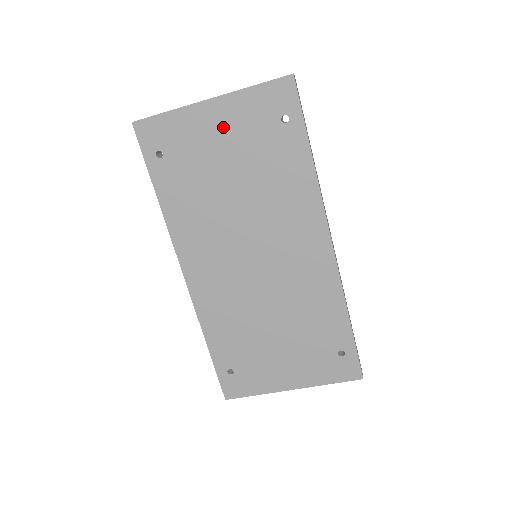
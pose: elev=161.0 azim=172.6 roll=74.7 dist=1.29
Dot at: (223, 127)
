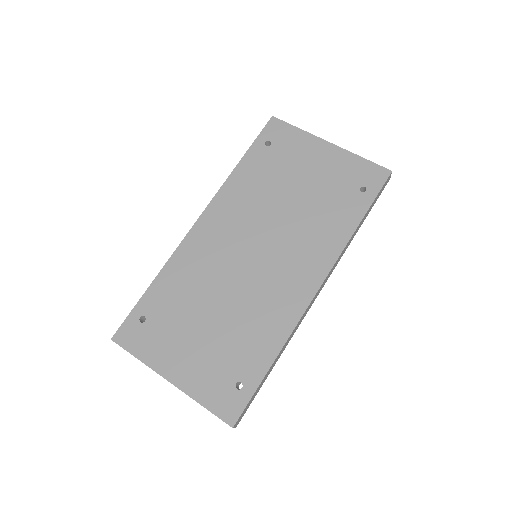
Dot at: (322, 162)
